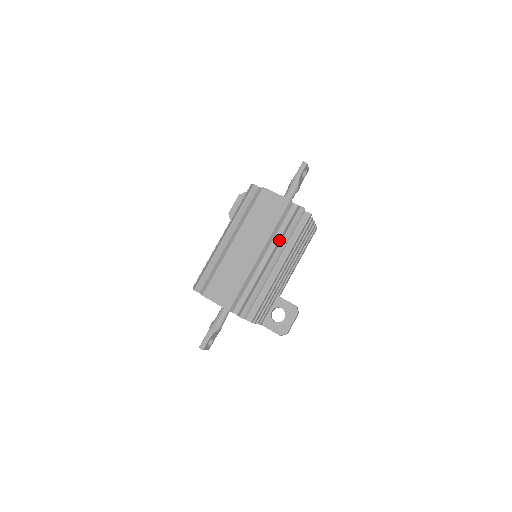
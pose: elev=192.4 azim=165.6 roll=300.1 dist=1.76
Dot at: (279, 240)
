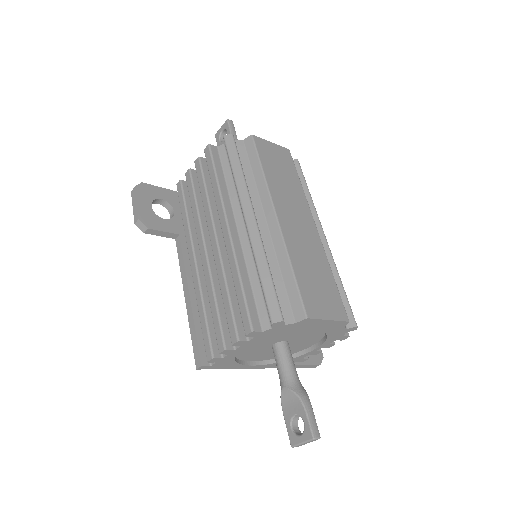
Dot at: occluded
